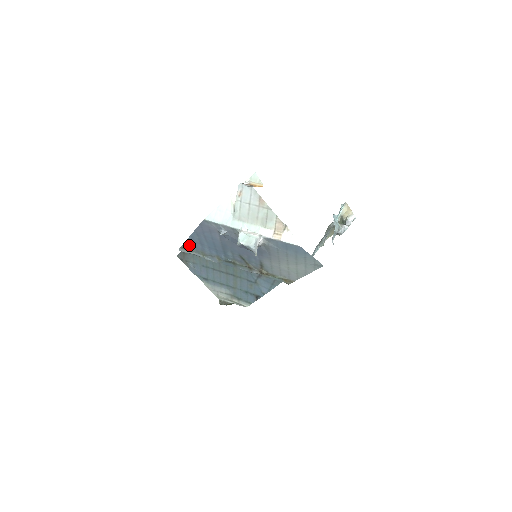
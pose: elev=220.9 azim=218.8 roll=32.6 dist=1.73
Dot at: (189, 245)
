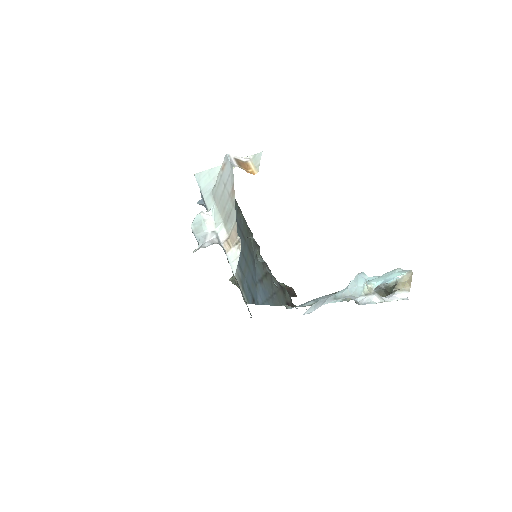
Dot at: occluded
